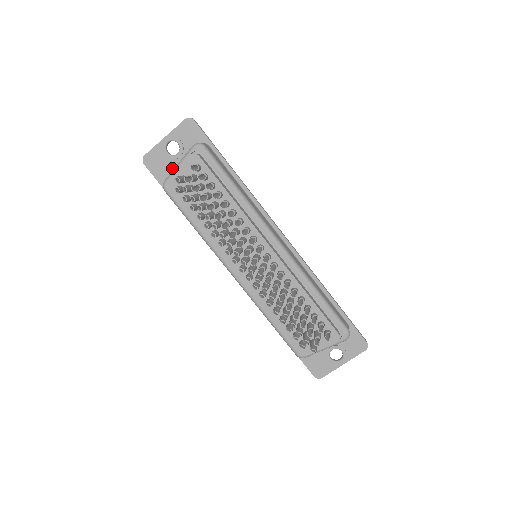
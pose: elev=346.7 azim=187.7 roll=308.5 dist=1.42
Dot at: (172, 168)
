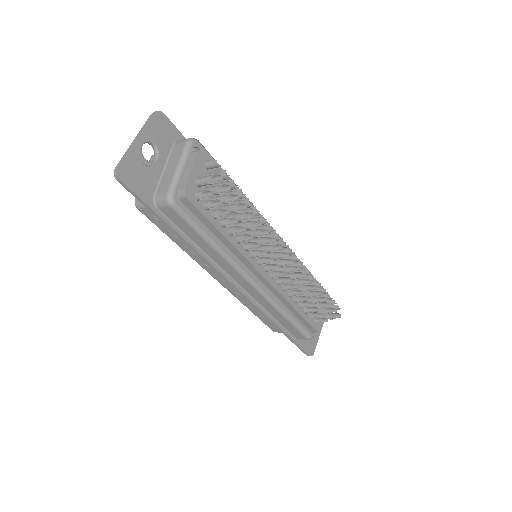
Dot at: (154, 178)
